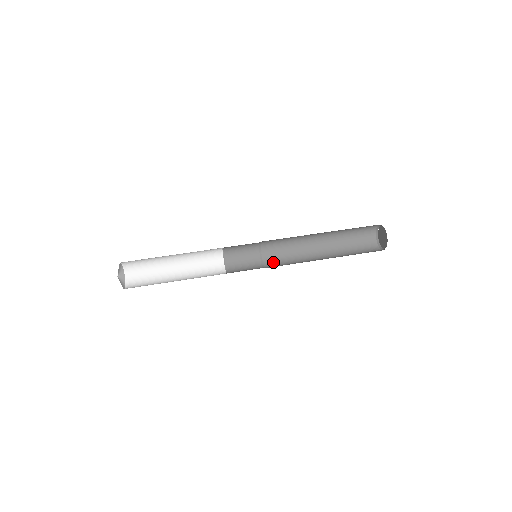
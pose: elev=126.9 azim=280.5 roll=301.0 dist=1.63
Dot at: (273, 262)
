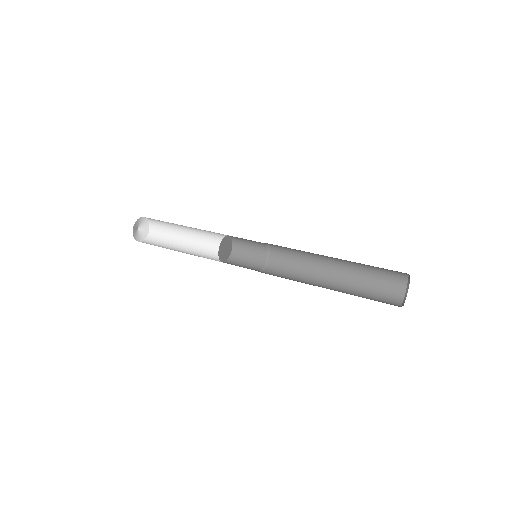
Dot at: (274, 271)
